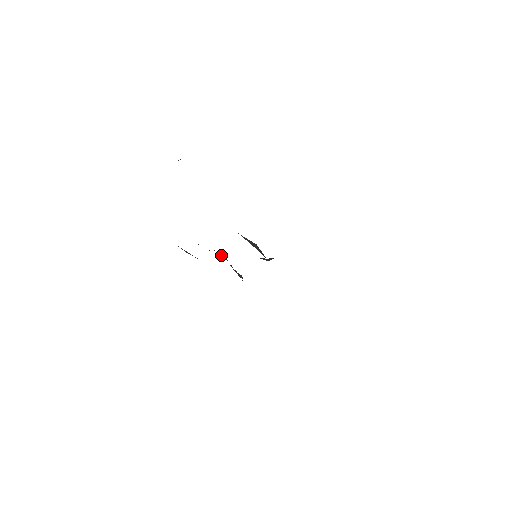
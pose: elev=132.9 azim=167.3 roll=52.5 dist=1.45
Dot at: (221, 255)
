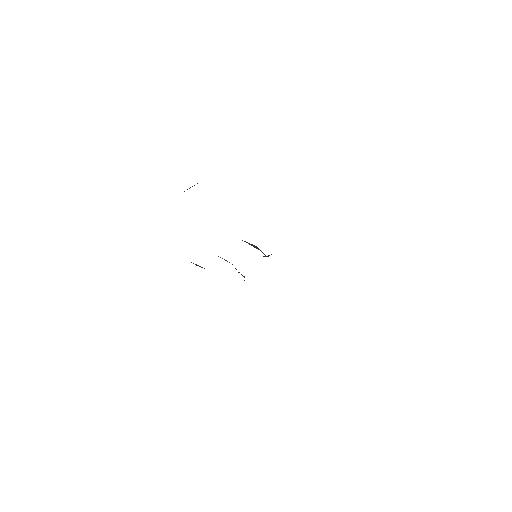
Dot at: (227, 261)
